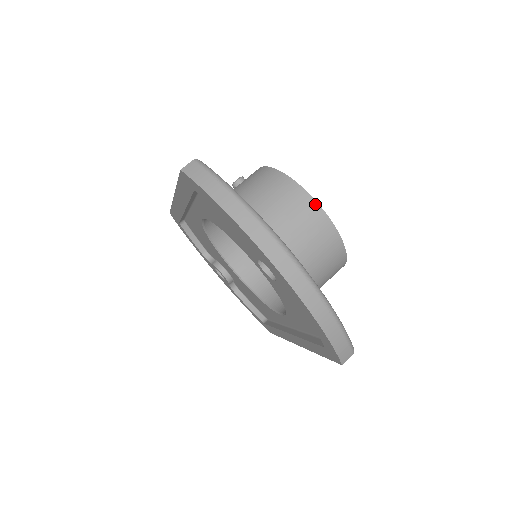
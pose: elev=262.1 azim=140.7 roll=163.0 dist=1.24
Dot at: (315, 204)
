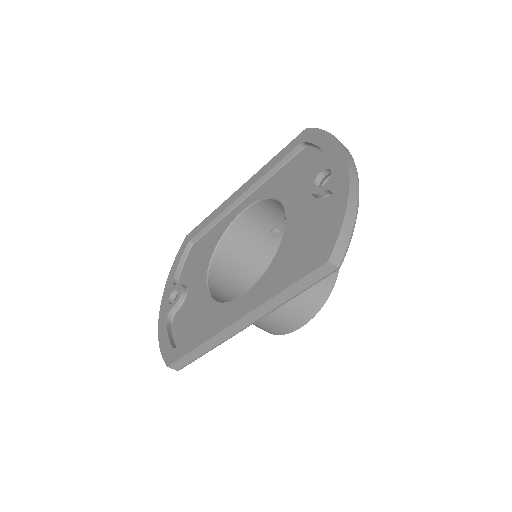
Dot at: occluded
